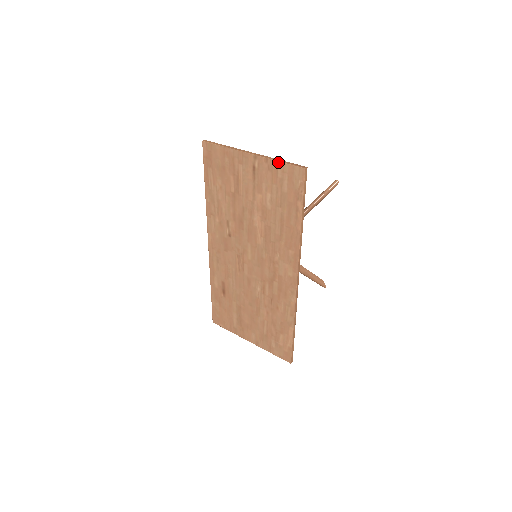
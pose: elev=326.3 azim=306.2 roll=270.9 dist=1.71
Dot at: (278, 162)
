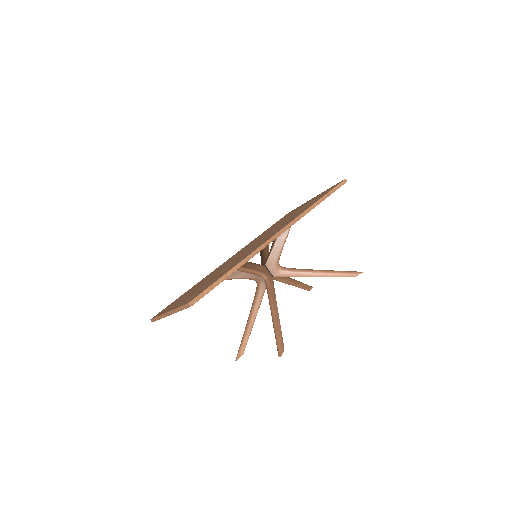
Dot at: occluded
